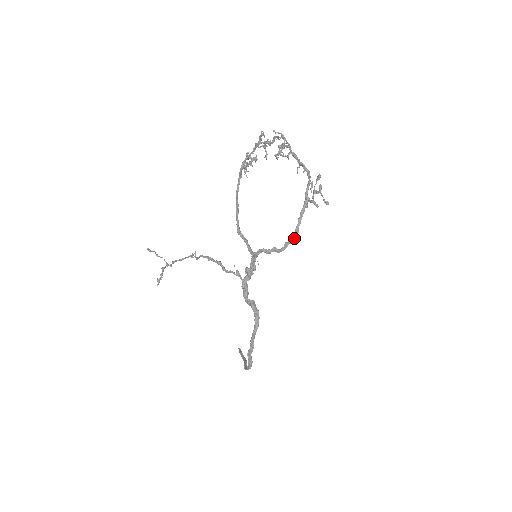
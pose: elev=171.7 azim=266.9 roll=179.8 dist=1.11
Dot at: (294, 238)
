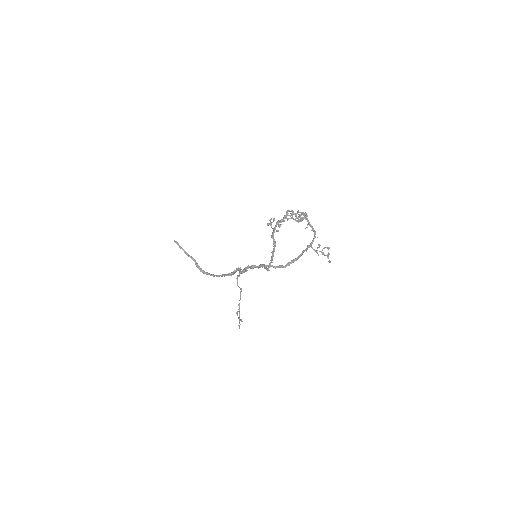
Dot at: occluded
